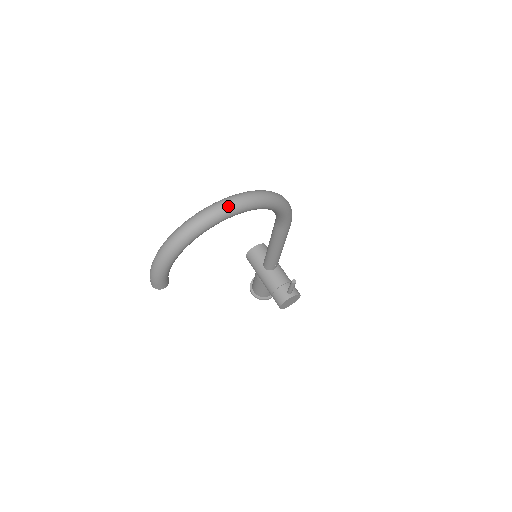
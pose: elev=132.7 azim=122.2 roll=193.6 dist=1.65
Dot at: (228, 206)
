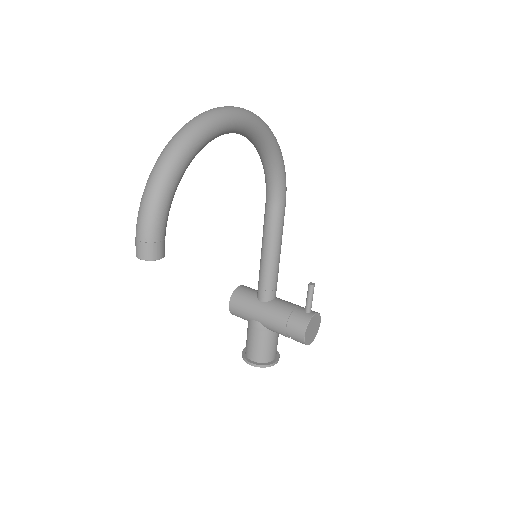
Dot at: (230, 108)
